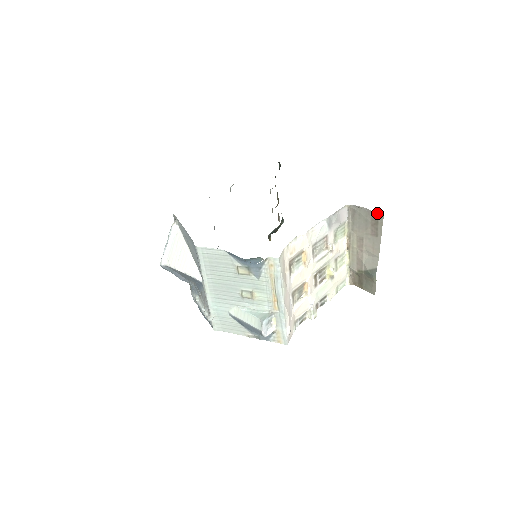
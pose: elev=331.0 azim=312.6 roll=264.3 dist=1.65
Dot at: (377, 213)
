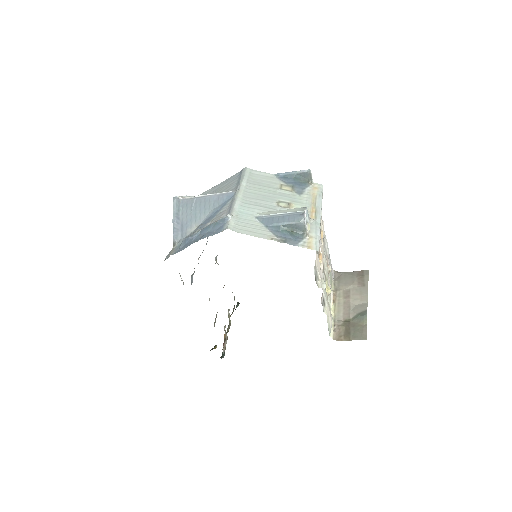
Dot at: (362, 271)
